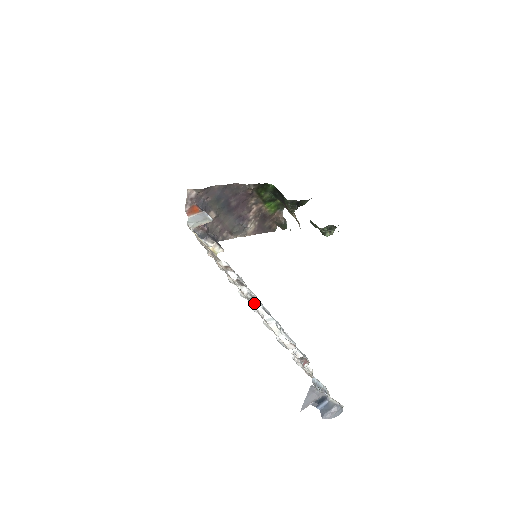
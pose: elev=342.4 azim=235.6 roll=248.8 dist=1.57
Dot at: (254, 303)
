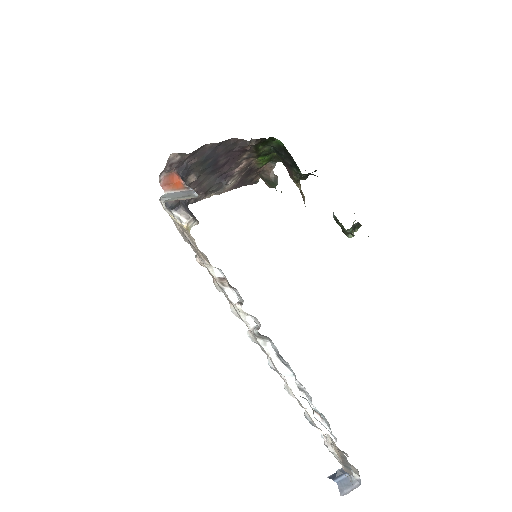
Dot at: (265, 346)
